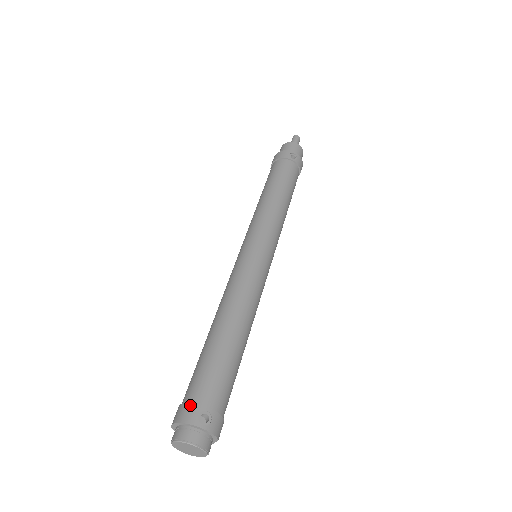
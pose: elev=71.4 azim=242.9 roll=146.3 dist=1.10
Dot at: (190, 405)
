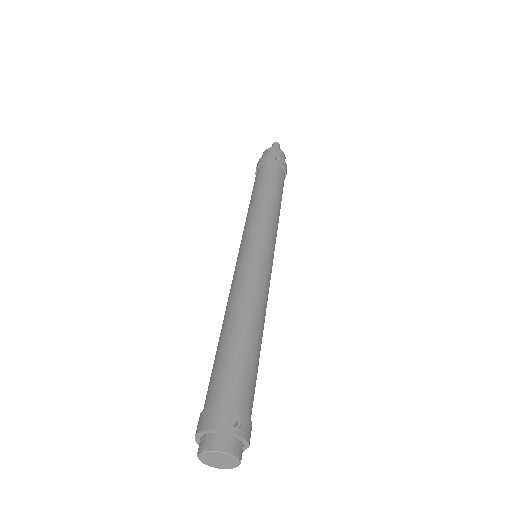
Dot at: (215, 410)
